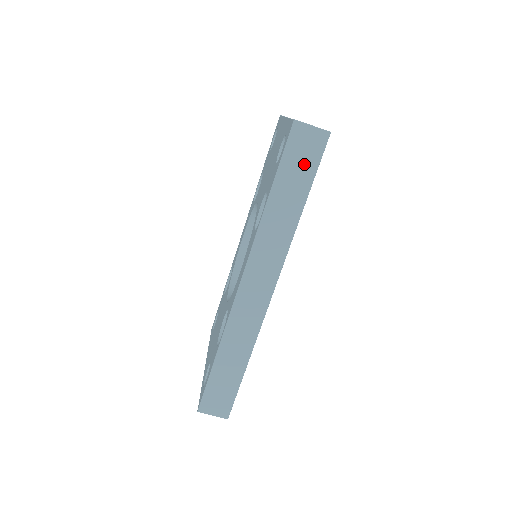
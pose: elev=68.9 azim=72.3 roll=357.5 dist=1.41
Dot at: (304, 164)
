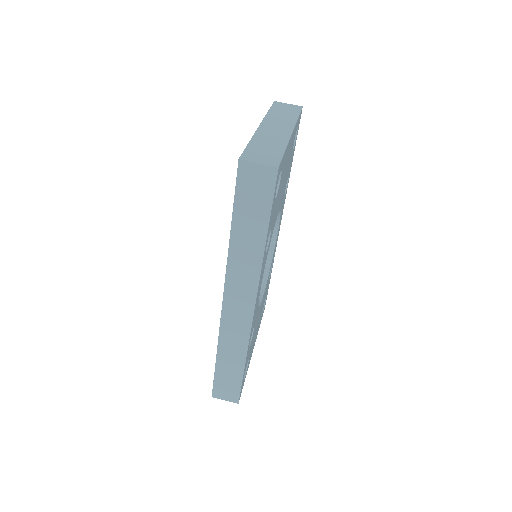
Dot at: (258, 199)
